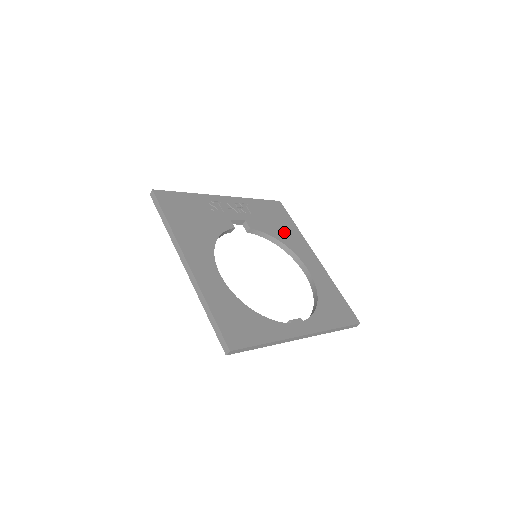
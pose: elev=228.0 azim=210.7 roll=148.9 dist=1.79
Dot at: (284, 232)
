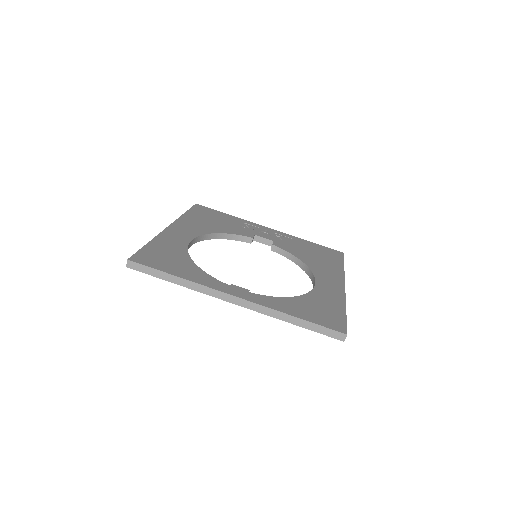
Dot at: (318, 261)
